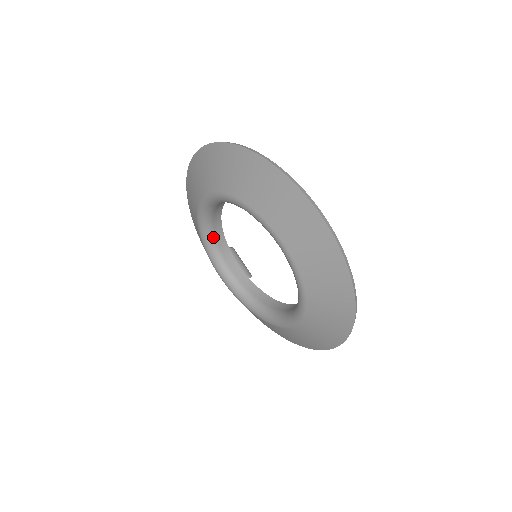
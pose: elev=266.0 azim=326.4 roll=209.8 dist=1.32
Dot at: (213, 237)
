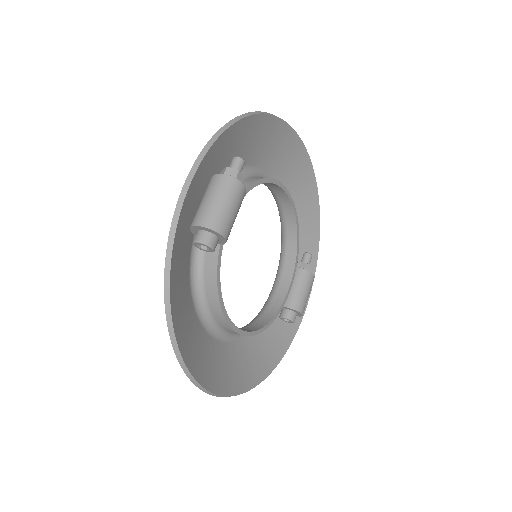
Dot at: (285, 239)
